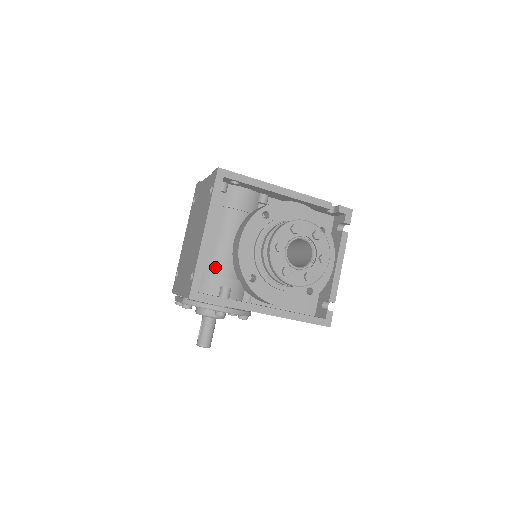
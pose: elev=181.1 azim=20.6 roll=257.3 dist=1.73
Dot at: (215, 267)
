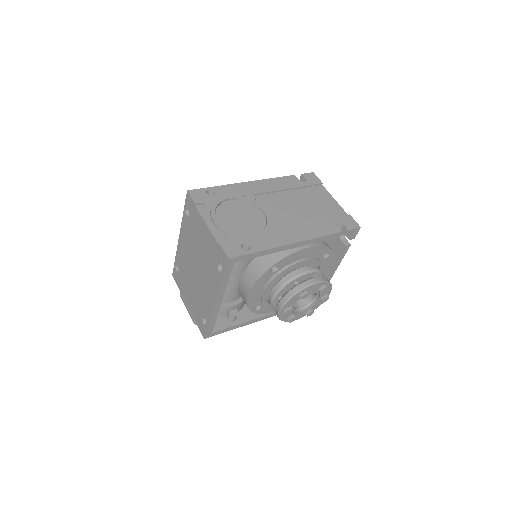
Dot at: occluded
